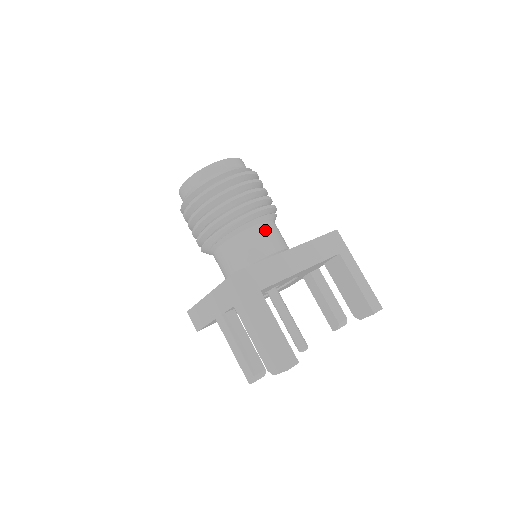
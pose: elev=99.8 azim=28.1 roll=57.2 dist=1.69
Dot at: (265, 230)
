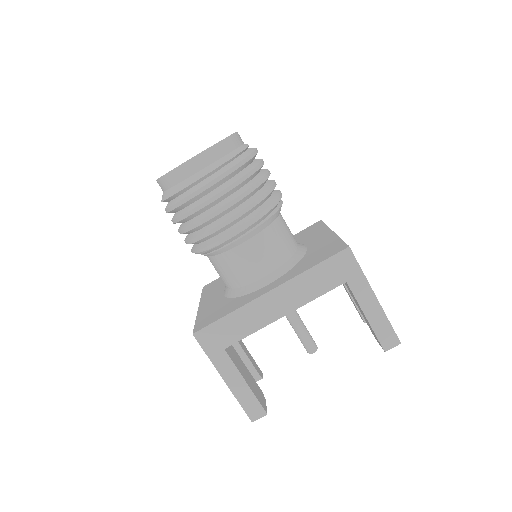
Dot at: (249, 251)
